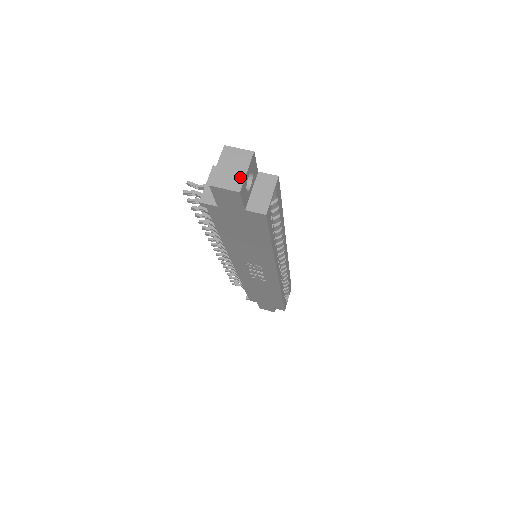
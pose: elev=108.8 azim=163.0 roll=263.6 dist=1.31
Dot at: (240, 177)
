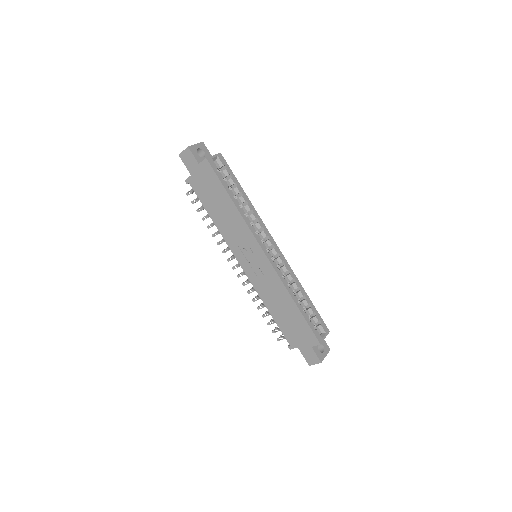
Dot at: (192, 146)
